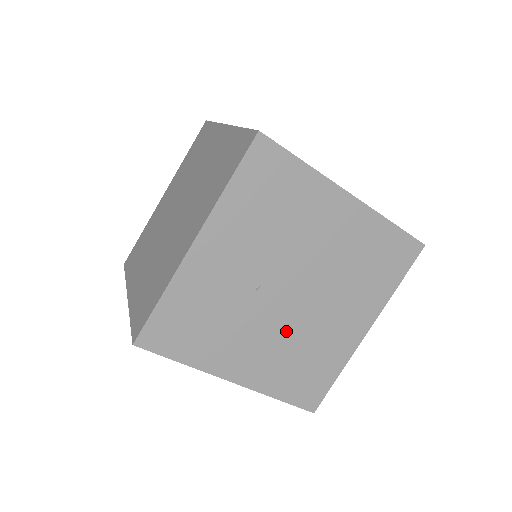
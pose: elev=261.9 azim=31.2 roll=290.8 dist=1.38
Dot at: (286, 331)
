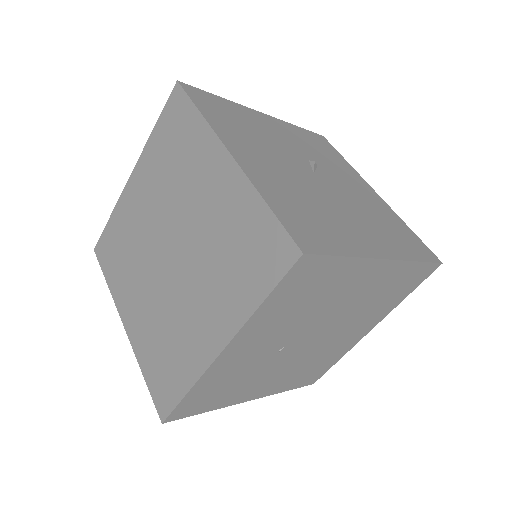
Dot at: (301, 359)
